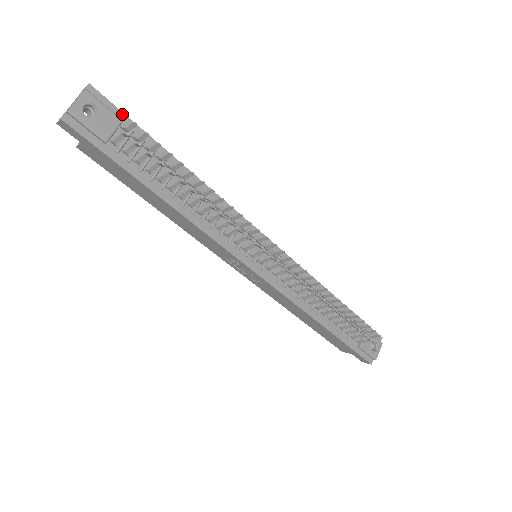
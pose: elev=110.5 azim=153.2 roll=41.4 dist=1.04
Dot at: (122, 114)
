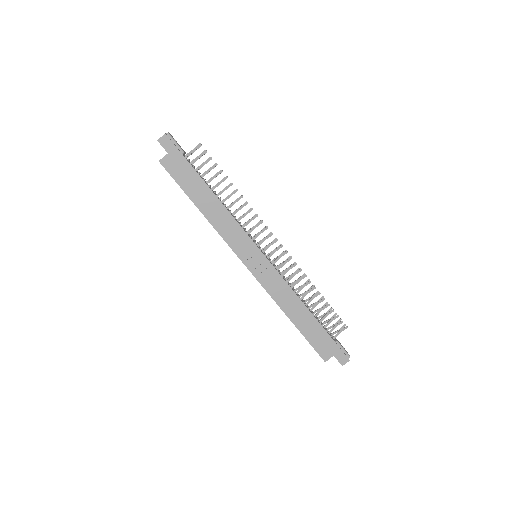
Dot at: occluded
